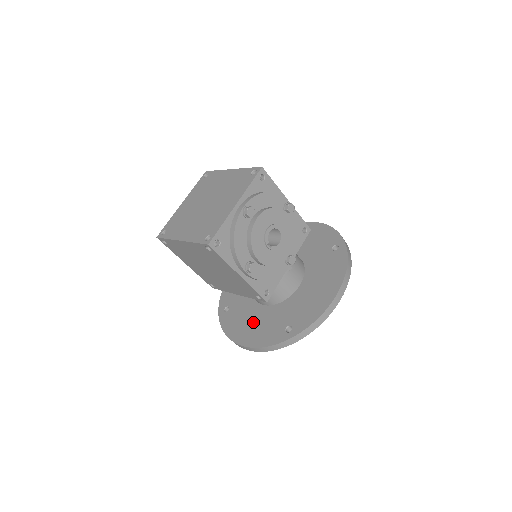
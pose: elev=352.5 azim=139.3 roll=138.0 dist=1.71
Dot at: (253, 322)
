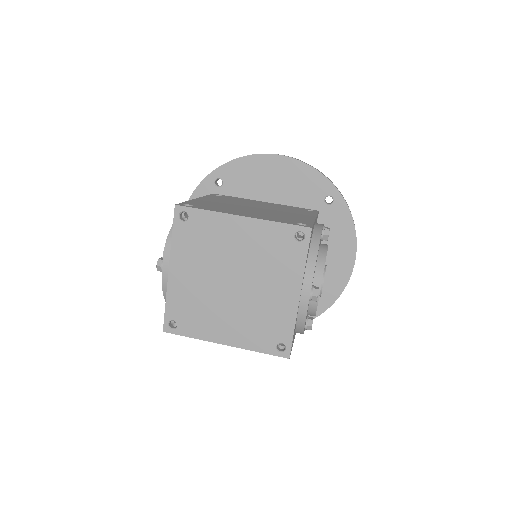
Dot at: occluded
